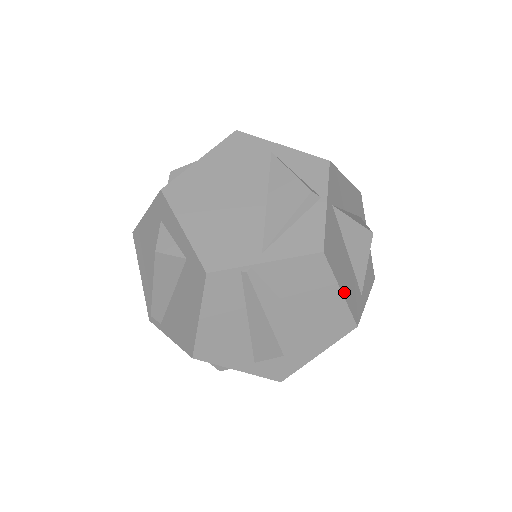
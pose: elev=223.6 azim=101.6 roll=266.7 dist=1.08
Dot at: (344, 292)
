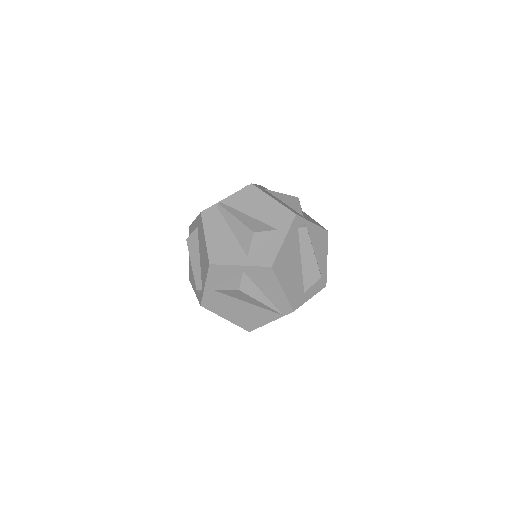
Dot at: (277, 201)
